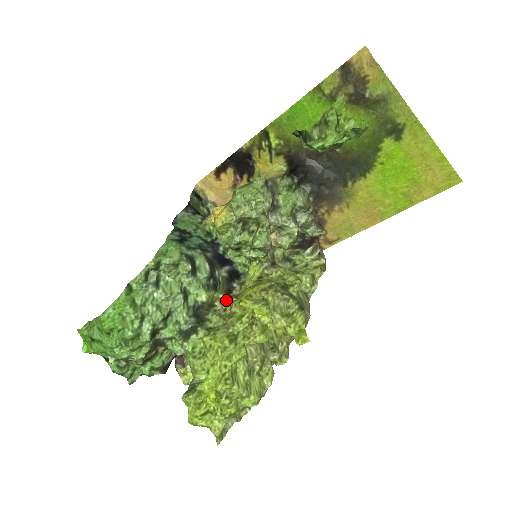
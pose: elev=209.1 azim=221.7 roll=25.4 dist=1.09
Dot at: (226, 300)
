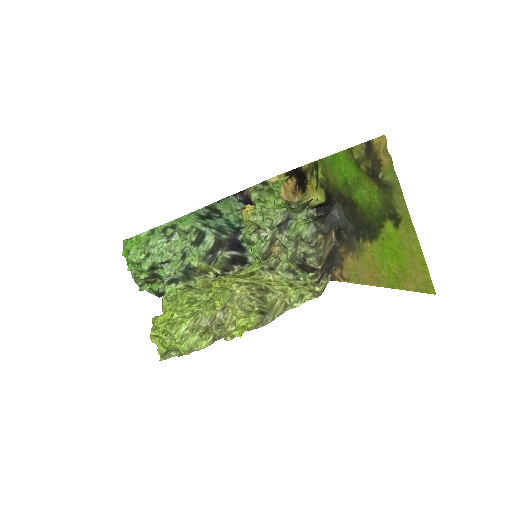
Dot at: (218, 274)
